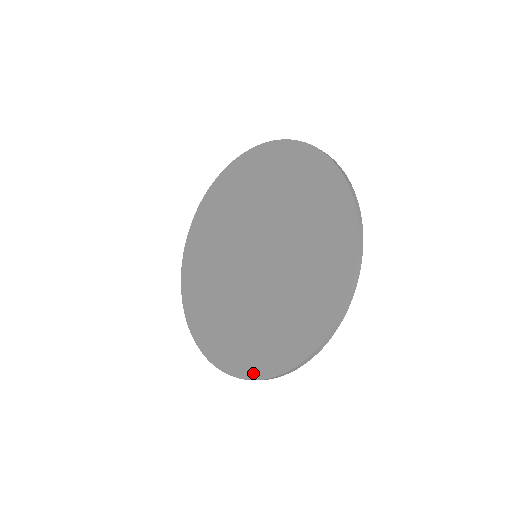
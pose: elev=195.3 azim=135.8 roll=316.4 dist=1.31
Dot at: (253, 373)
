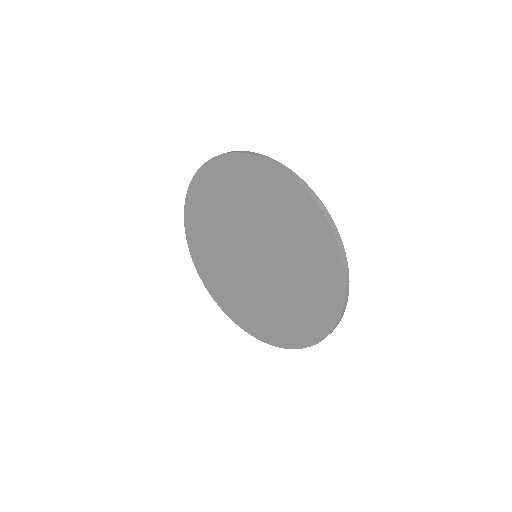
Dot at: (200, 272)
